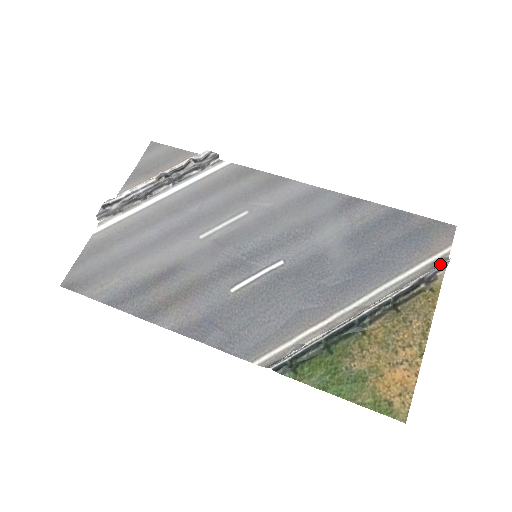
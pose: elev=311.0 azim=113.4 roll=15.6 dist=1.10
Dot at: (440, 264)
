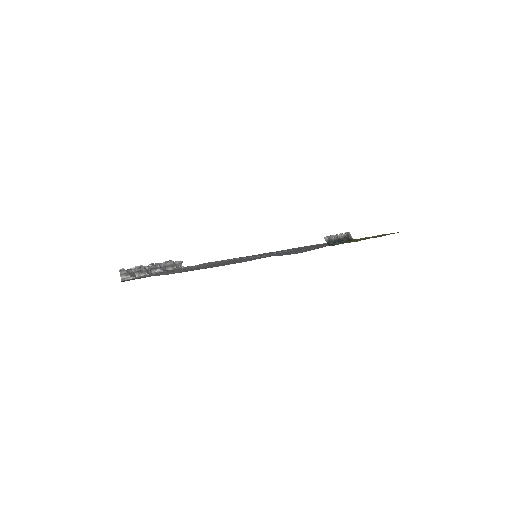
Dot at: occluded
